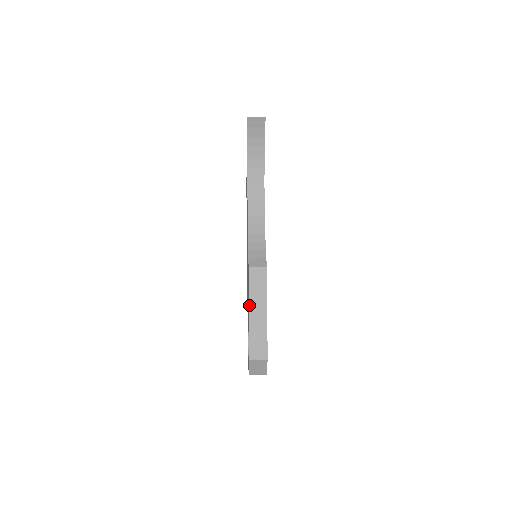
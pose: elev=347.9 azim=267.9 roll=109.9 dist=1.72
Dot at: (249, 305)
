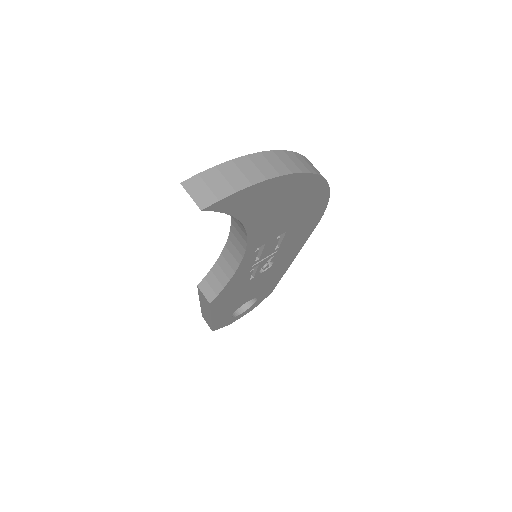
Dot at: (199, 300)
